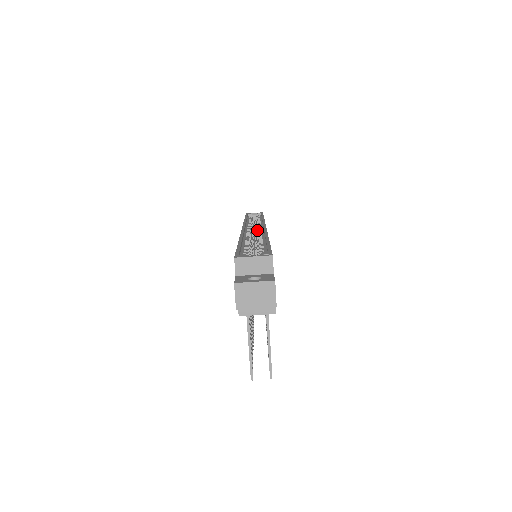
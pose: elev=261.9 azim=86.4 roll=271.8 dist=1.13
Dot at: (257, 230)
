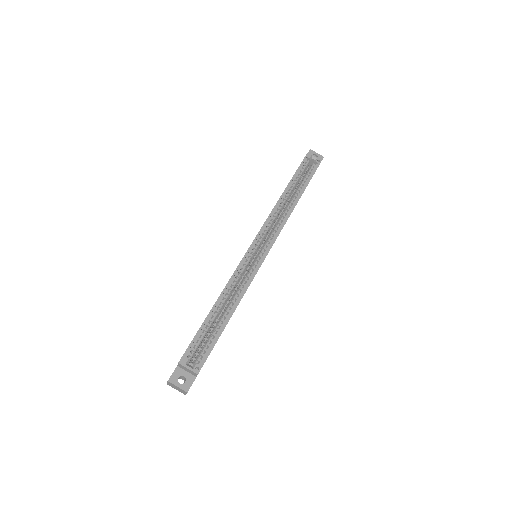
Dot at: (260, 252)
